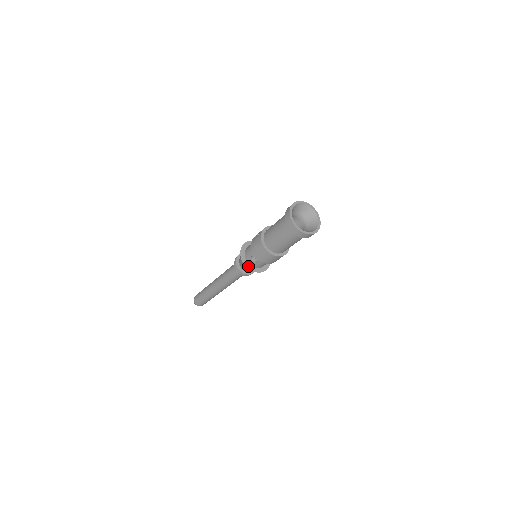
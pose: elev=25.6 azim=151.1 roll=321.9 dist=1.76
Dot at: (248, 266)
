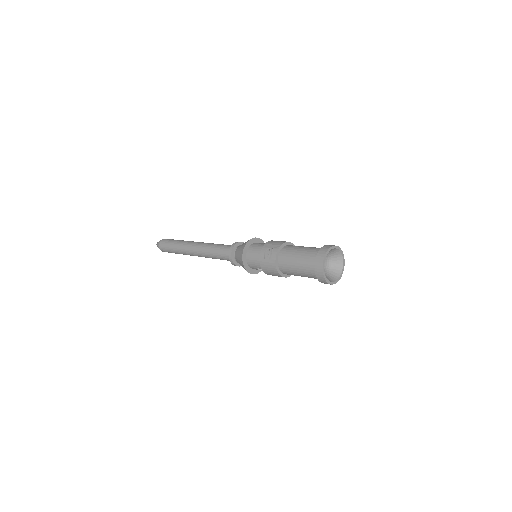
Dot at: (252, 272)
